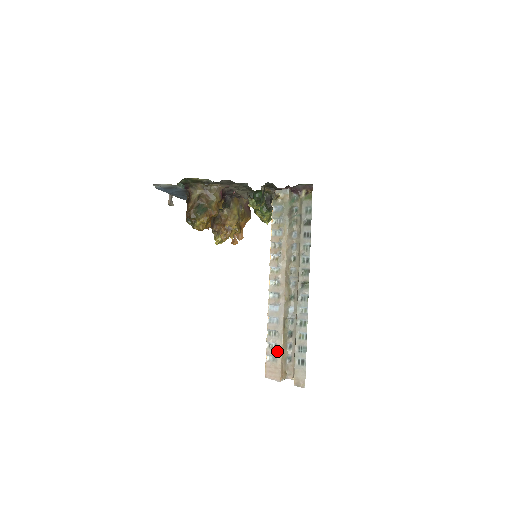
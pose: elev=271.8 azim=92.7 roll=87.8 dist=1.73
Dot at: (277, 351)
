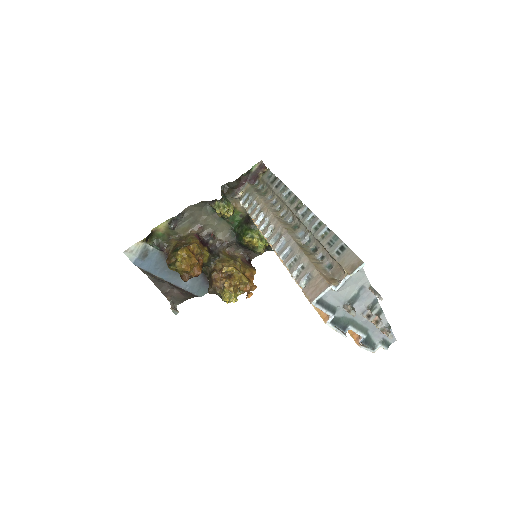
Dot at: (306, 268)
